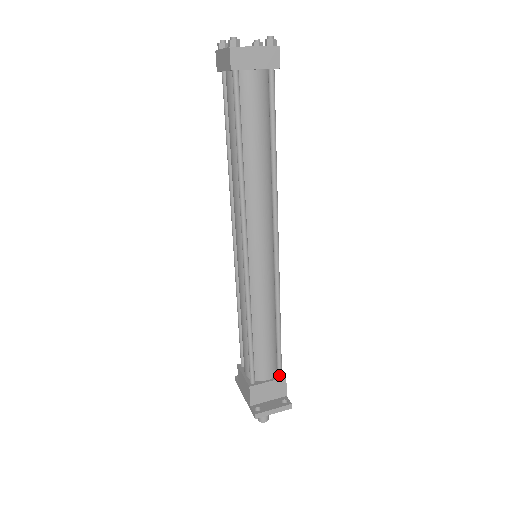
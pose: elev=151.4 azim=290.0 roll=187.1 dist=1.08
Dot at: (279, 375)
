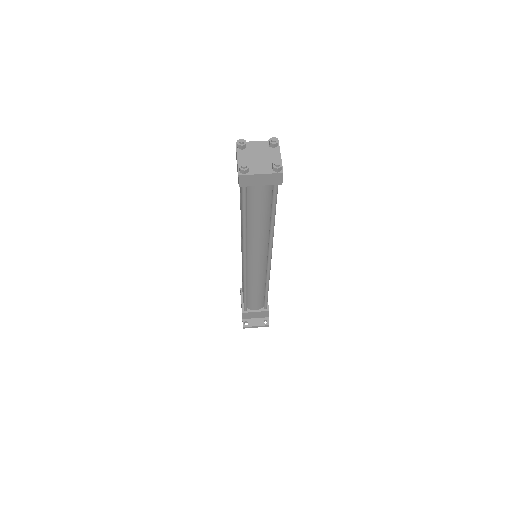
Dot at: (264, 309)
